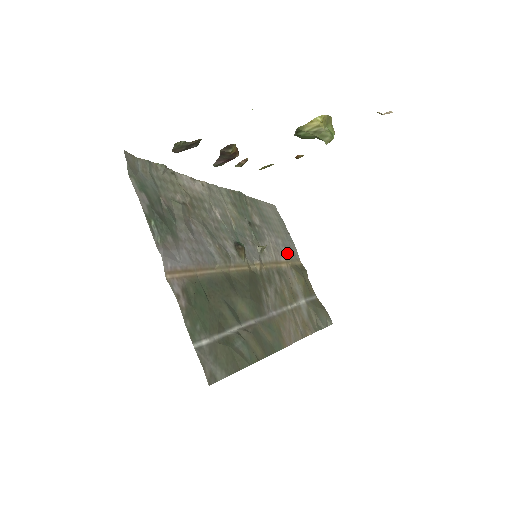
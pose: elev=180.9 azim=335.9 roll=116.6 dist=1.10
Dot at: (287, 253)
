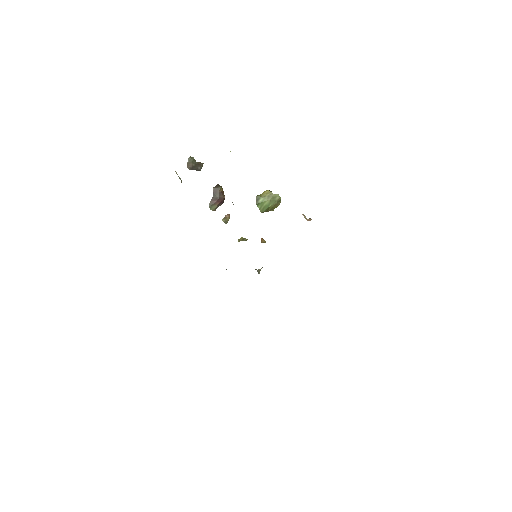
Dot at: occluded
